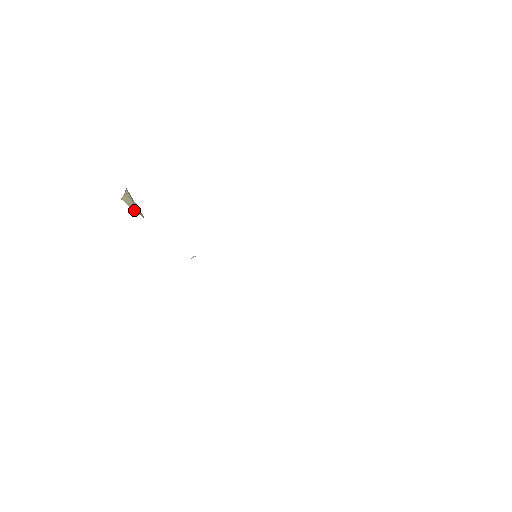
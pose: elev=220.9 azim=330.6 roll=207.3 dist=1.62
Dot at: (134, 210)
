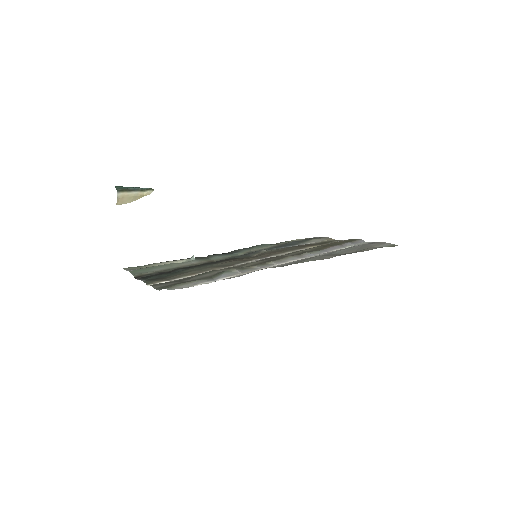
Dot at: (136, 199)
